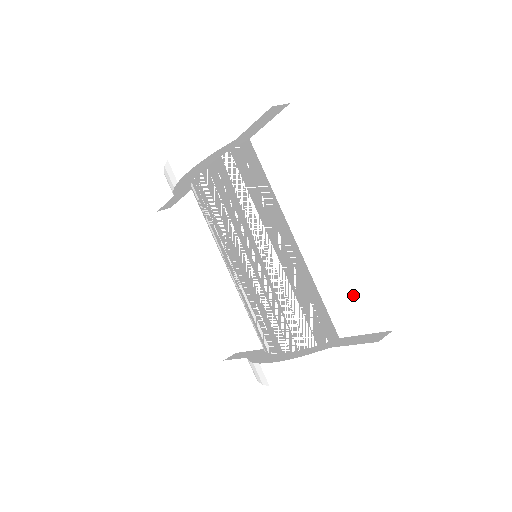
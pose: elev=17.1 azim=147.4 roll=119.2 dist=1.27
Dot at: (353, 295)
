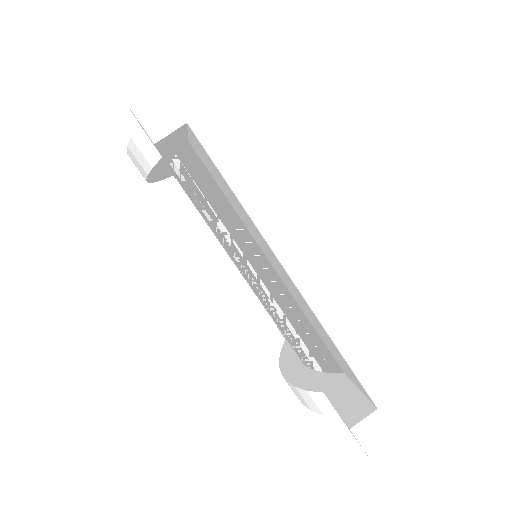
Dot at: (334, 350)
